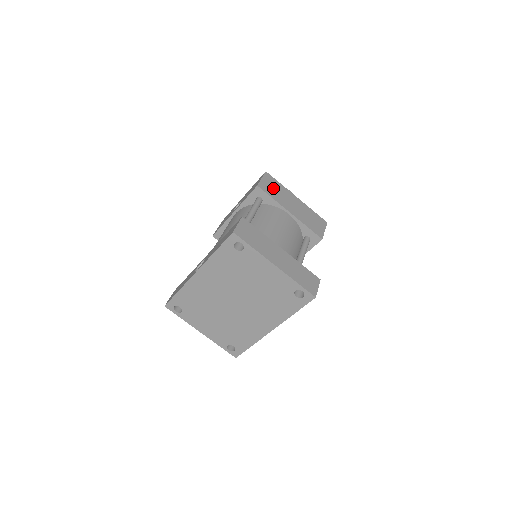
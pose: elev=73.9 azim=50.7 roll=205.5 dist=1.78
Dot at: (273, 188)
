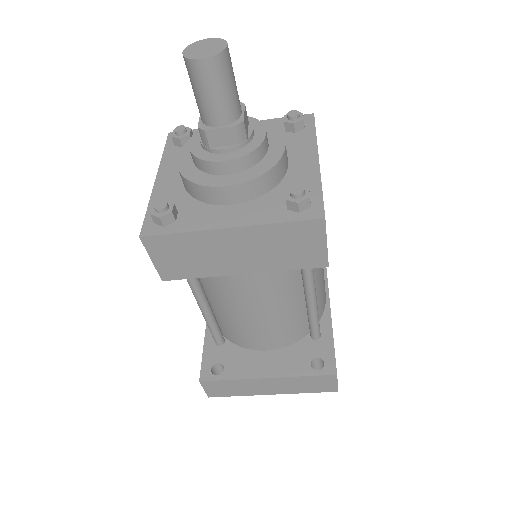
Dot at: (181, 259)
